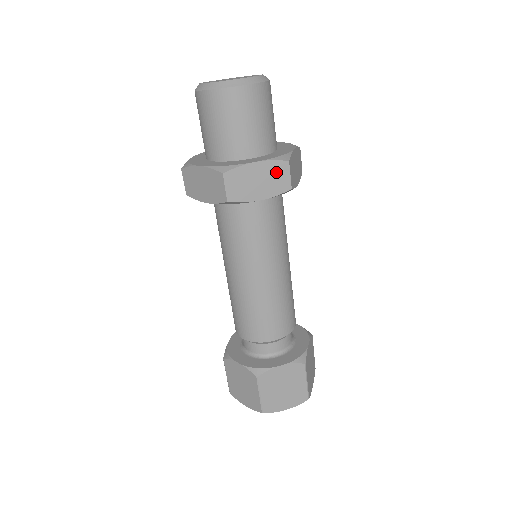
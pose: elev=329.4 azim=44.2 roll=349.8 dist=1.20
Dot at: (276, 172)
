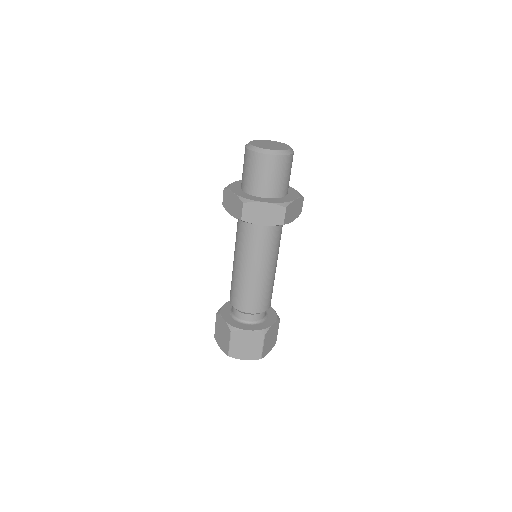
Dot at: (299, 204)
